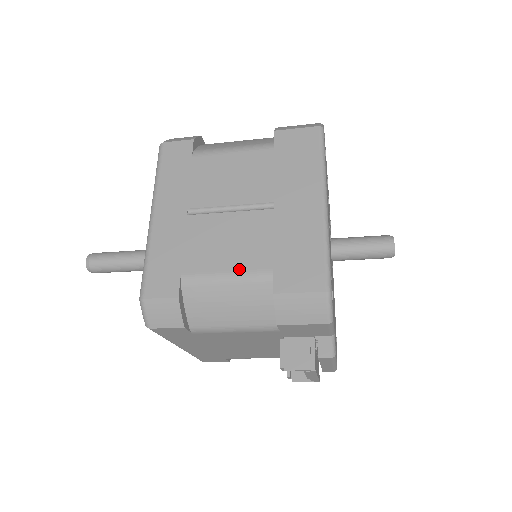
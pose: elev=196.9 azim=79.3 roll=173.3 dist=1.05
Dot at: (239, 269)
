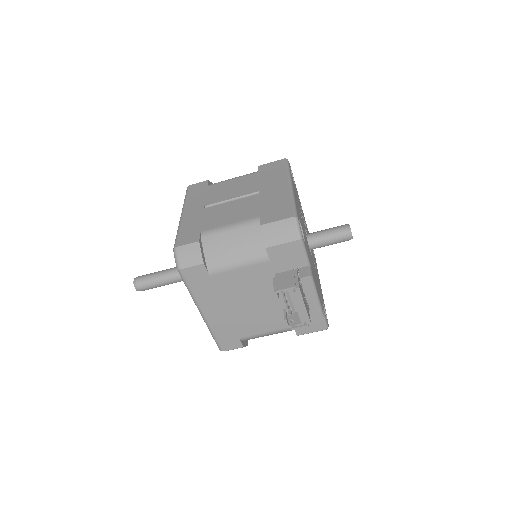
Dot at: (238, 221)
